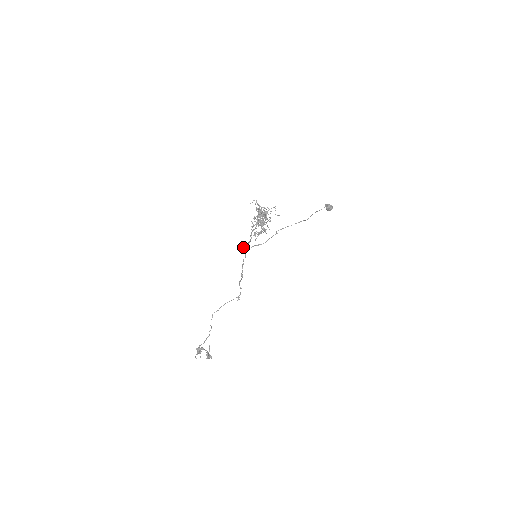
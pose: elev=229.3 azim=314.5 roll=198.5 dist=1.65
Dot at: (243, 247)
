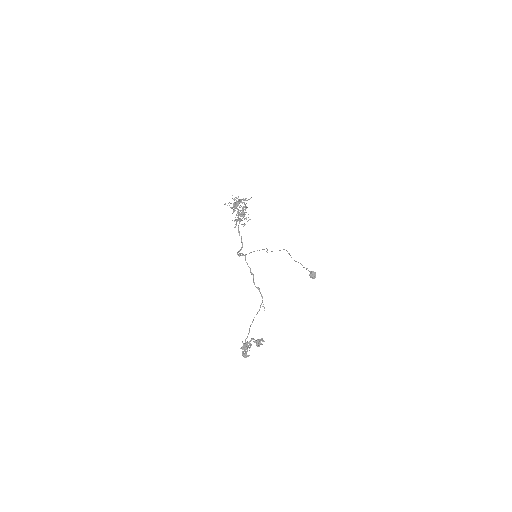
Dot at: (239, 253)
